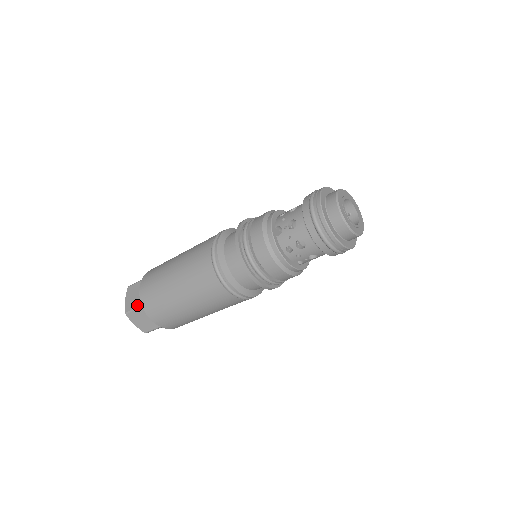
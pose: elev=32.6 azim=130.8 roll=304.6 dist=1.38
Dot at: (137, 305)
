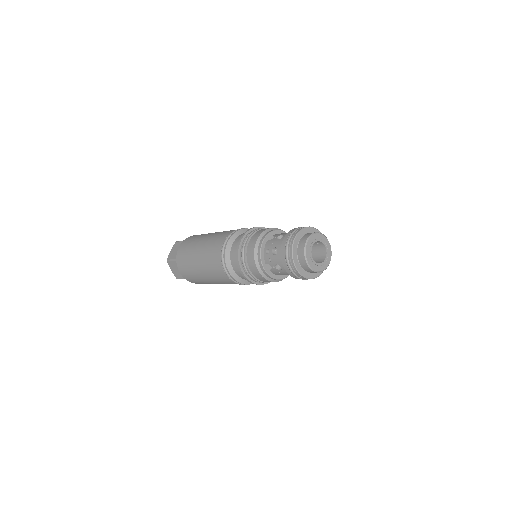
Dot at: (183, 278)
